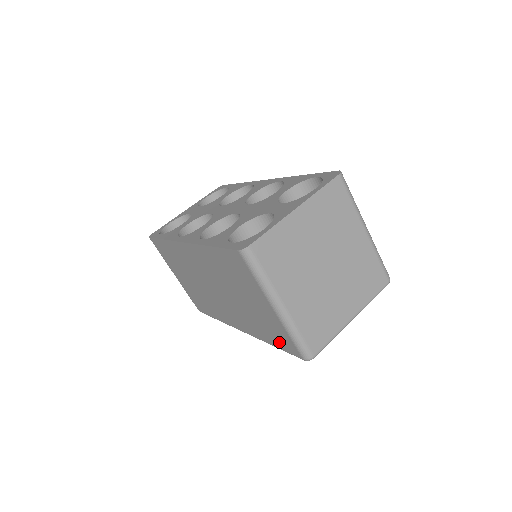
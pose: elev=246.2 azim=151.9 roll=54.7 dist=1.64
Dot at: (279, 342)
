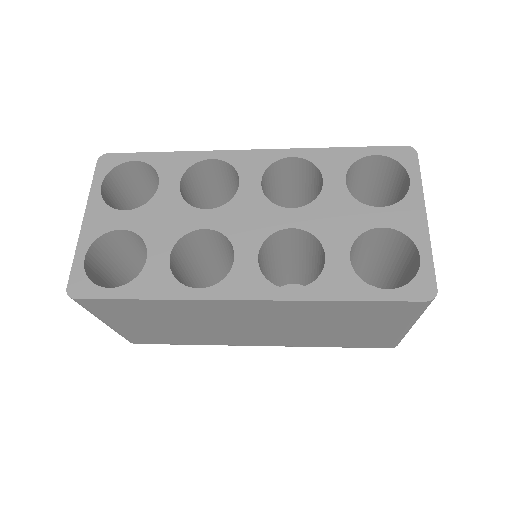
Dot at: (359, 344)
